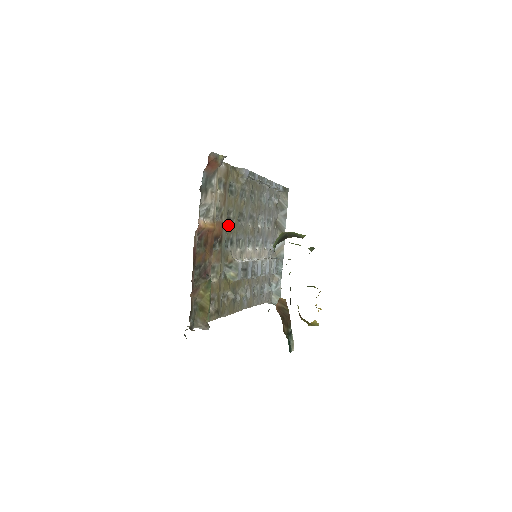
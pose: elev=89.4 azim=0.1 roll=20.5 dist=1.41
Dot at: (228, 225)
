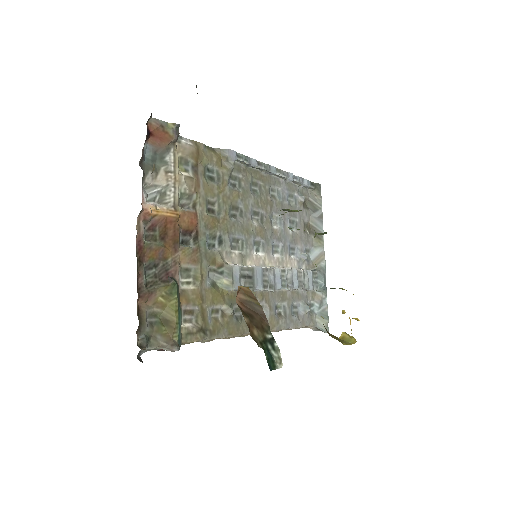
Dot at: (209, 218)
